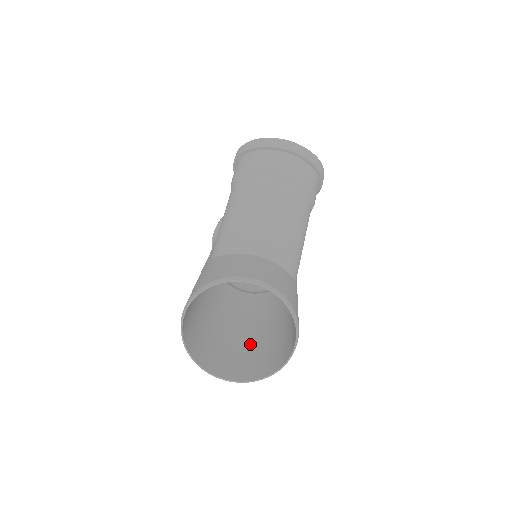
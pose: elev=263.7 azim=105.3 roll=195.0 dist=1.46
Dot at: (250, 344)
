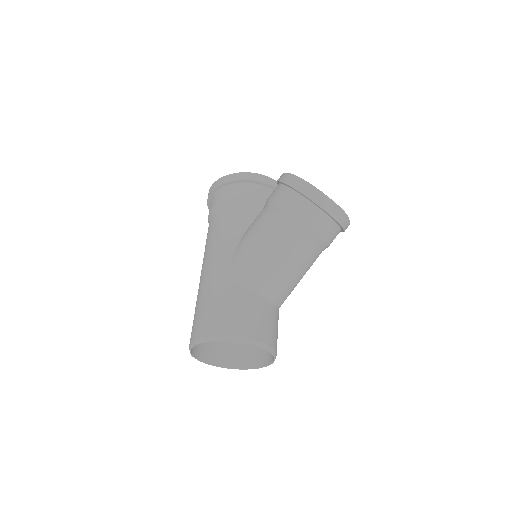
Dot at: occluded
